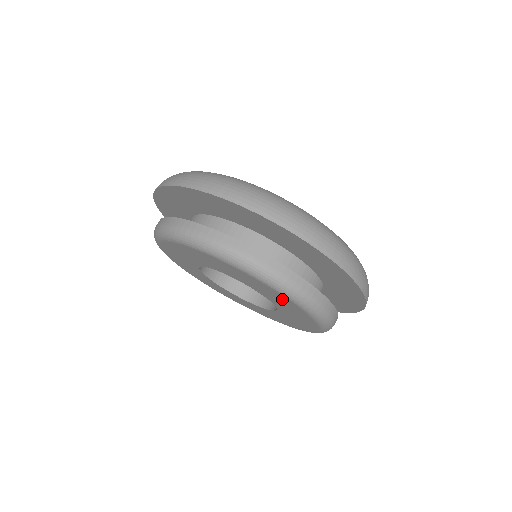
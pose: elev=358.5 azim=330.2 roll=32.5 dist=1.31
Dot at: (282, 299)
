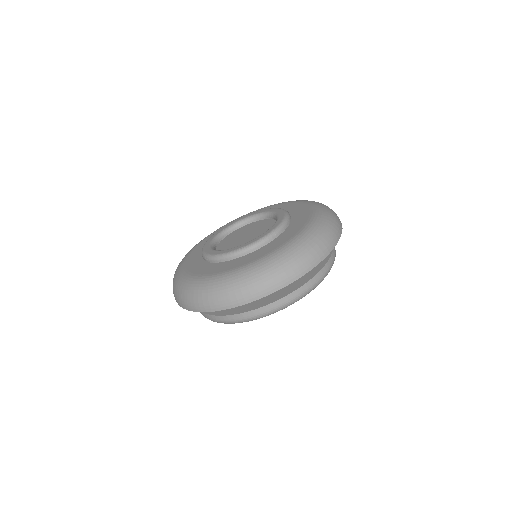
Dot at: occluded
